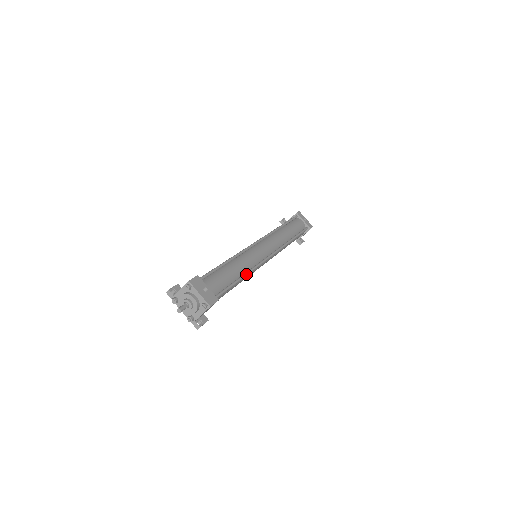
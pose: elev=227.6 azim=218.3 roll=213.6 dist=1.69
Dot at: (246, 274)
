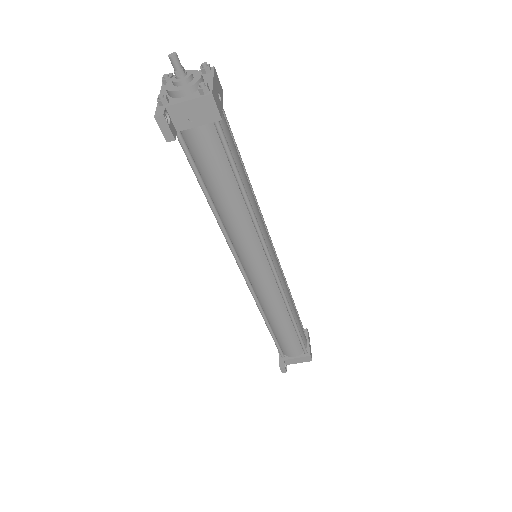
Dot at: (251, 205)
